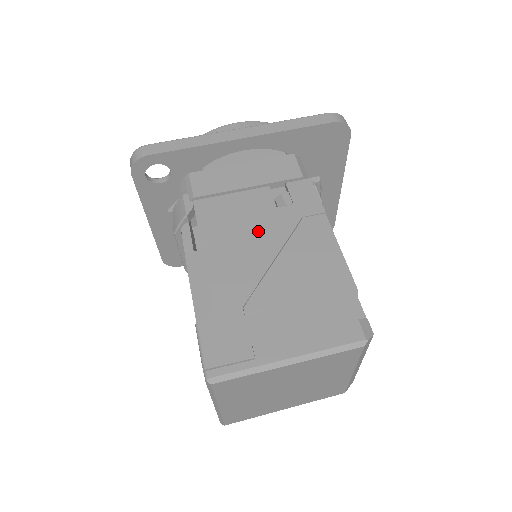
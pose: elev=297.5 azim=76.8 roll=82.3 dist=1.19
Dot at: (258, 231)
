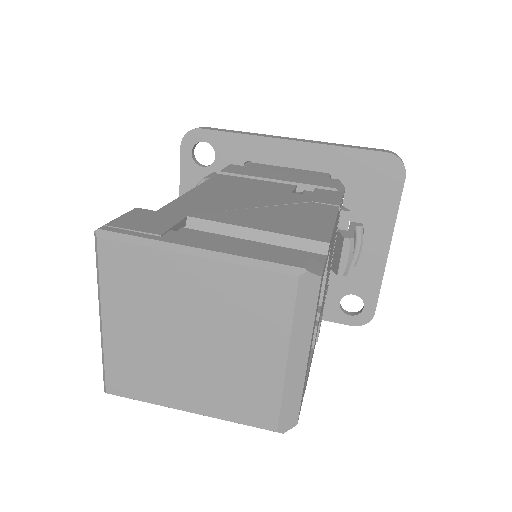
Dot at: (258, 195)
